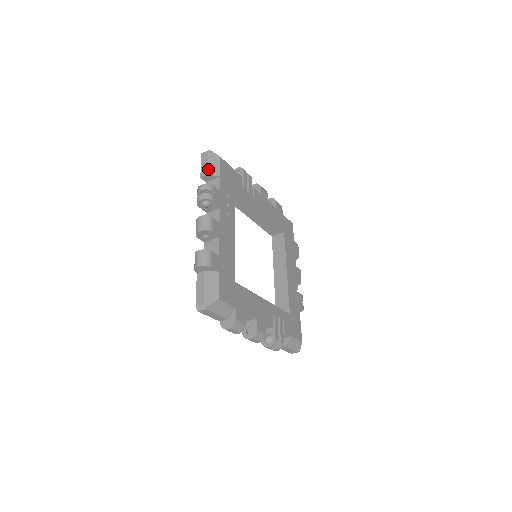
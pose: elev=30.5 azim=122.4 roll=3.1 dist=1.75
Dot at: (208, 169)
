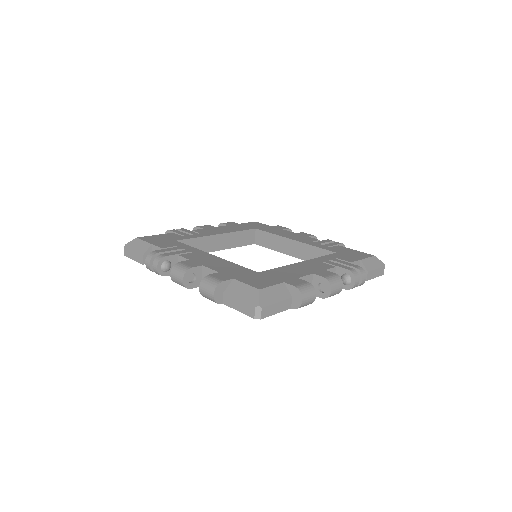
Dot at: (139, 253)
